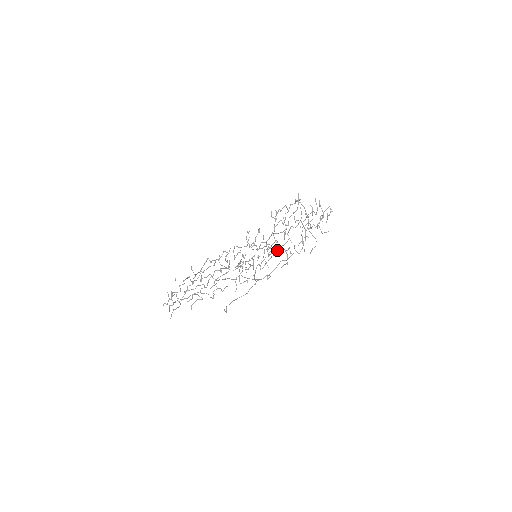
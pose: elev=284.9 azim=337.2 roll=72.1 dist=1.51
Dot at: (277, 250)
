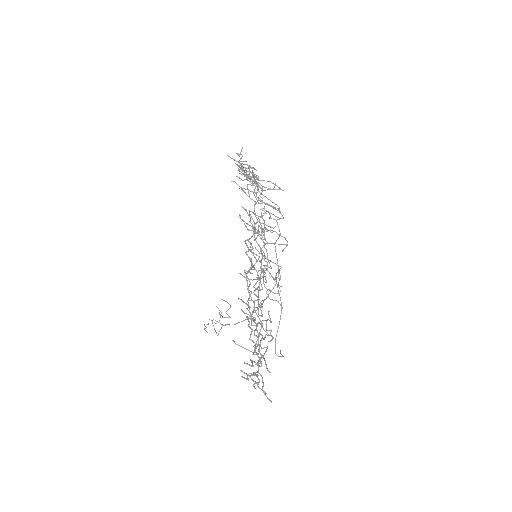
Dot at: (263, 234)
